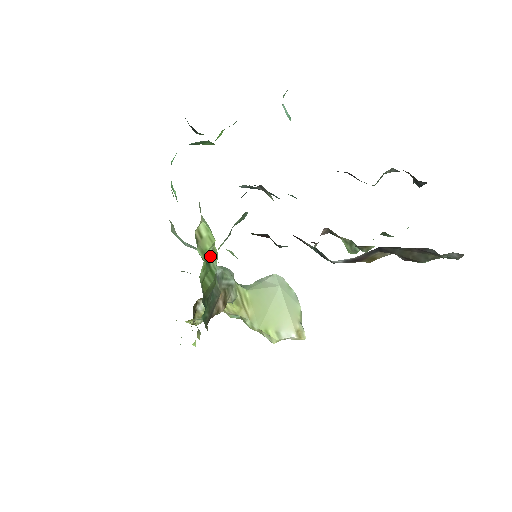
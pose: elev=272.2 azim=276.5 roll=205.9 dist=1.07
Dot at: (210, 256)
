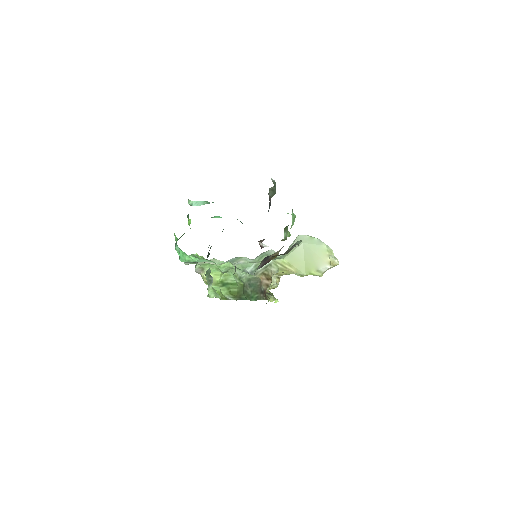
Dot at: (224, 280)
